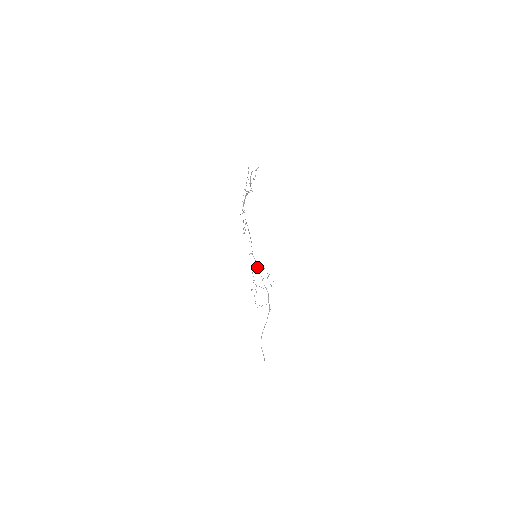
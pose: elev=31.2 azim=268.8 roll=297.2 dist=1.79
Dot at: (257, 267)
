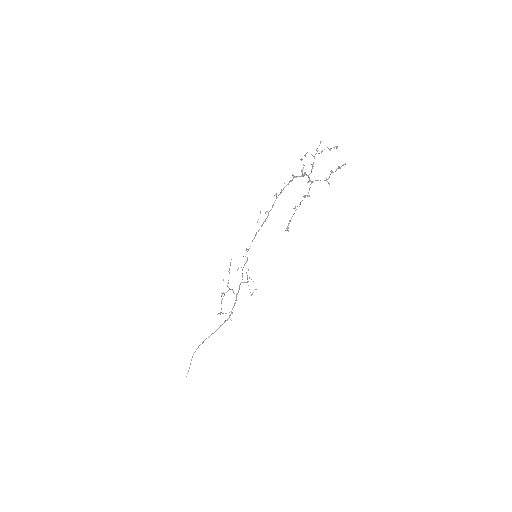
Dot at: (243, 267)
